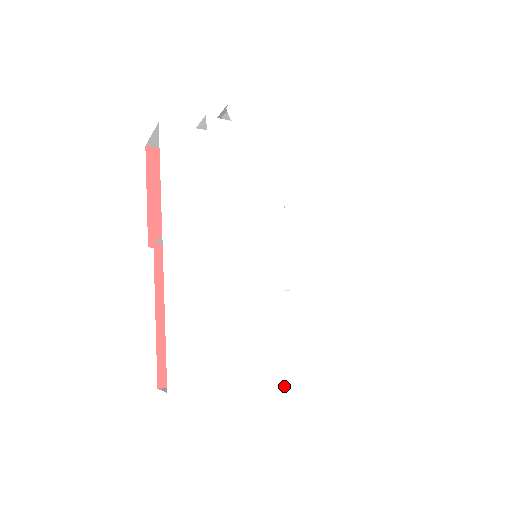
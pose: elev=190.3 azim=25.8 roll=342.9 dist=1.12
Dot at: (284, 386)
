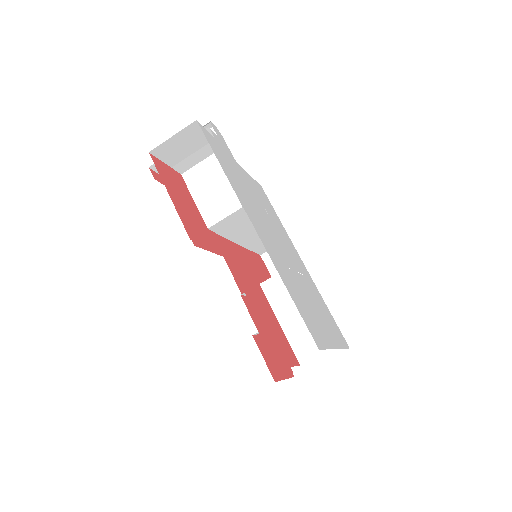
Dot at: (338, 347)
